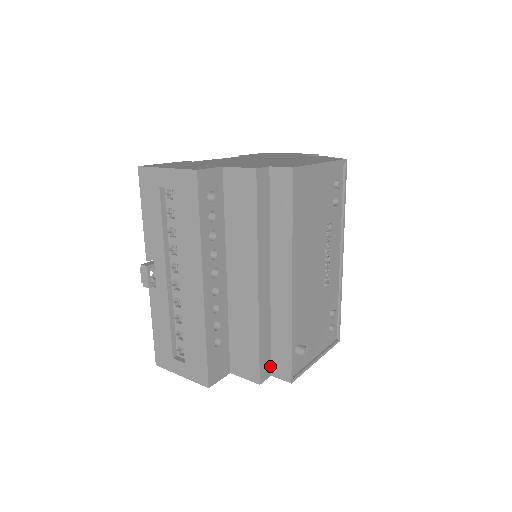
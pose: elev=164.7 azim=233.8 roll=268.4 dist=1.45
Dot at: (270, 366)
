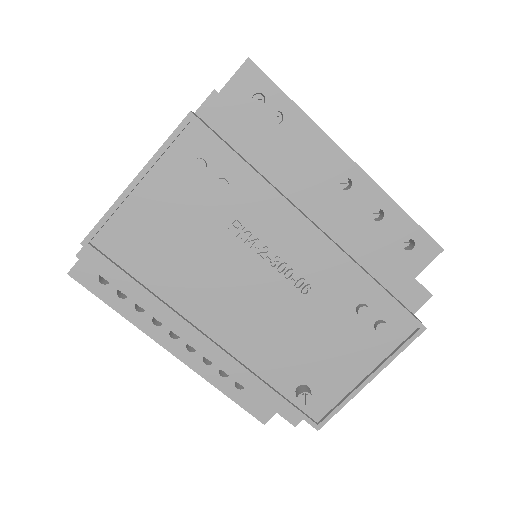
Dot at: occluded
